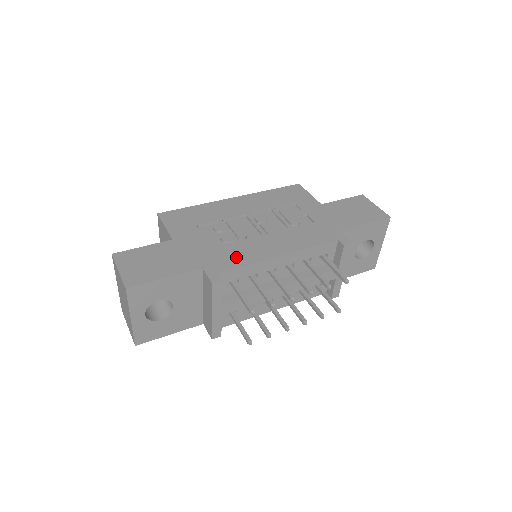
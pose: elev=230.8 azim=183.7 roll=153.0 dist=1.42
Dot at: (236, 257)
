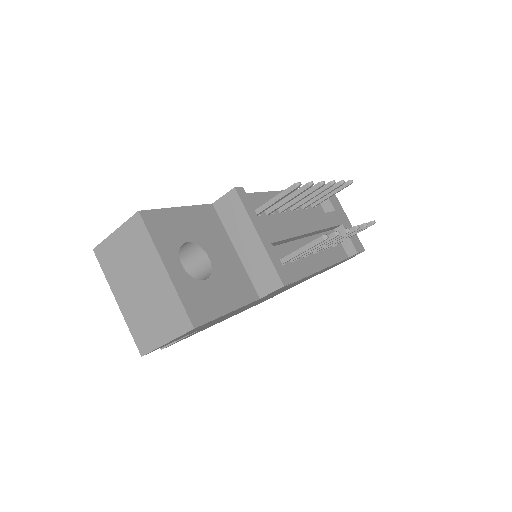
Dot at: occluded
